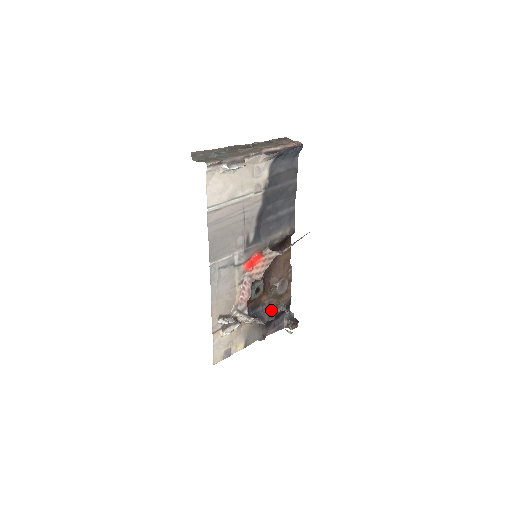
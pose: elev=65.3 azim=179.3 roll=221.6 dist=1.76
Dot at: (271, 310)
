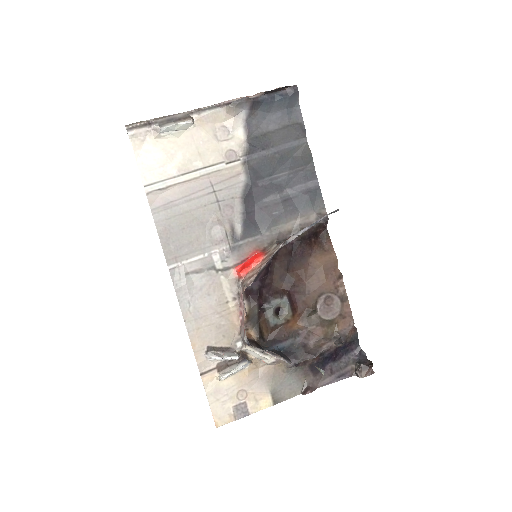
Dot at: (314, 344)
